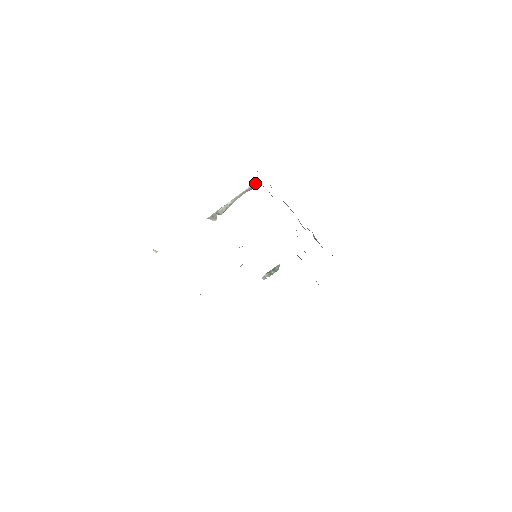
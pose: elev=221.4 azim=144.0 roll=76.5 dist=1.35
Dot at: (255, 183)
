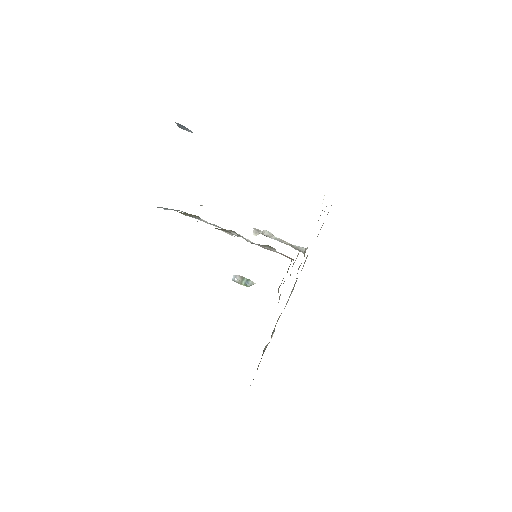
Dot at: (304, 248)
